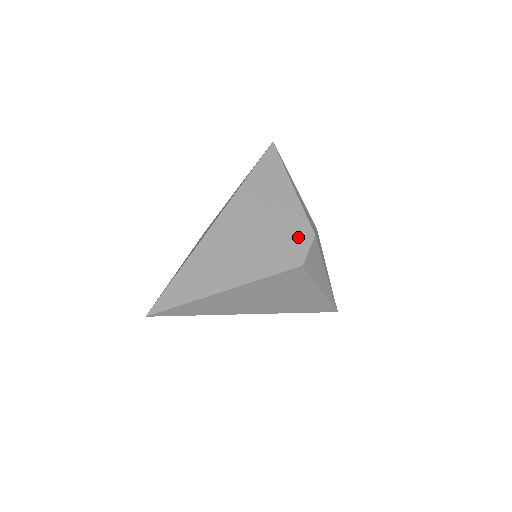
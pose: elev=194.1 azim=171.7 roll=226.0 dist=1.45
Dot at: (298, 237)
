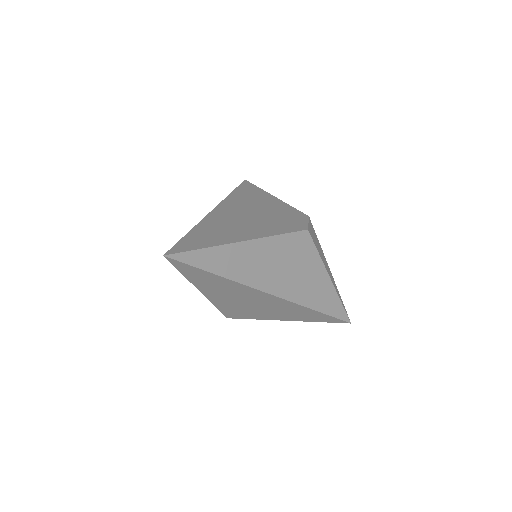
Dot at: (294, 217)
